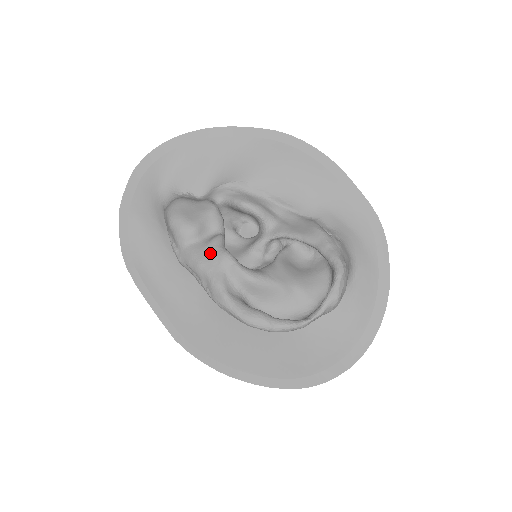
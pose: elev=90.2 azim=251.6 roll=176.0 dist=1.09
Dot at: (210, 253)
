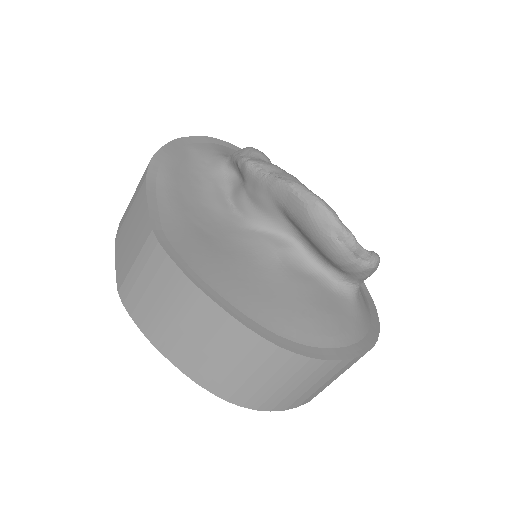
Dot at: occluded
